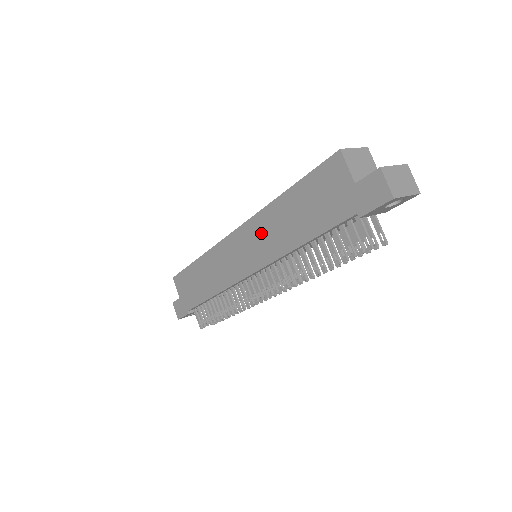
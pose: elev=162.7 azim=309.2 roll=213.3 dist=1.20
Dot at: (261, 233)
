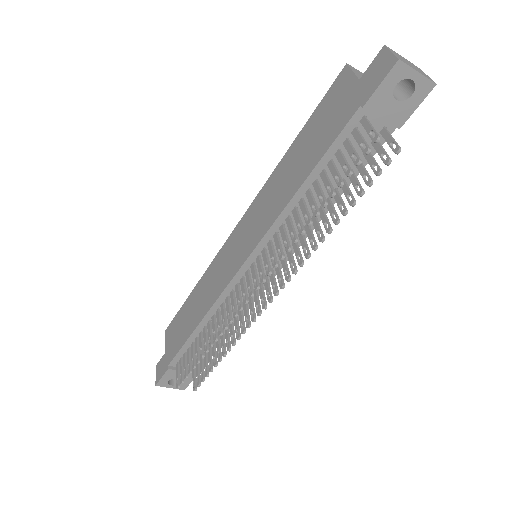
Dot at: (262, 206)
